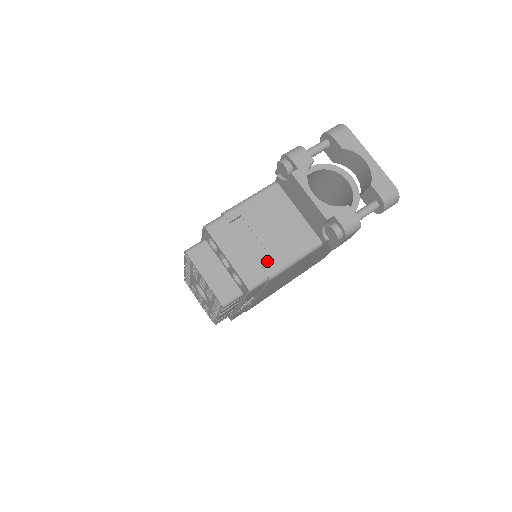
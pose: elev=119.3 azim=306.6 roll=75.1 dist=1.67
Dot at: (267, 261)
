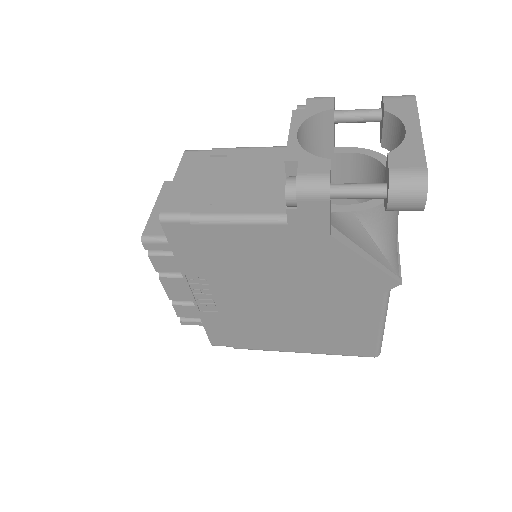
Dot at: (206, 202)
